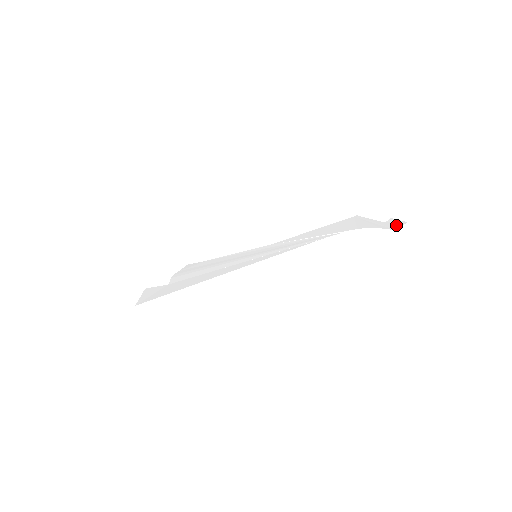
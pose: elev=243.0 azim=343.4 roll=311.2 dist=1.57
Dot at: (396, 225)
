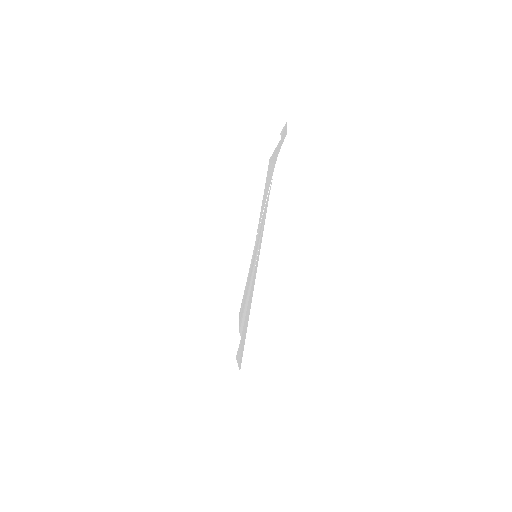
Dot at: (285, 131)
